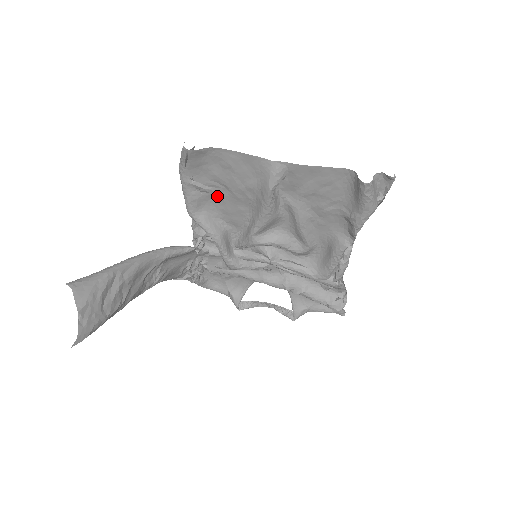
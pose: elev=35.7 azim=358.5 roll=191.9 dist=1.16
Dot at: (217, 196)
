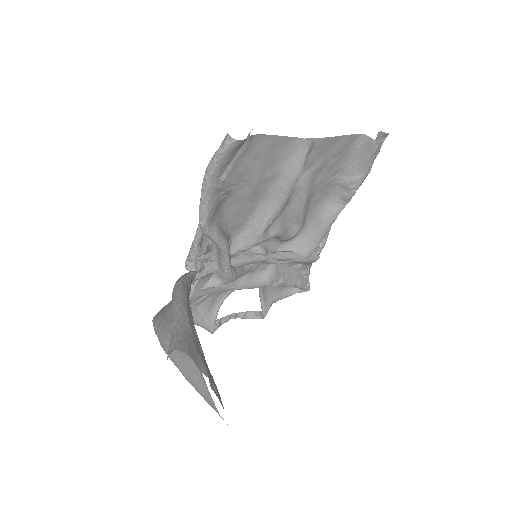
Dot at: (232, 197)
